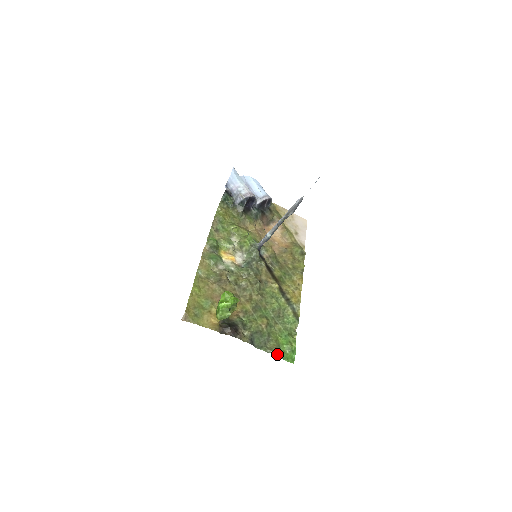
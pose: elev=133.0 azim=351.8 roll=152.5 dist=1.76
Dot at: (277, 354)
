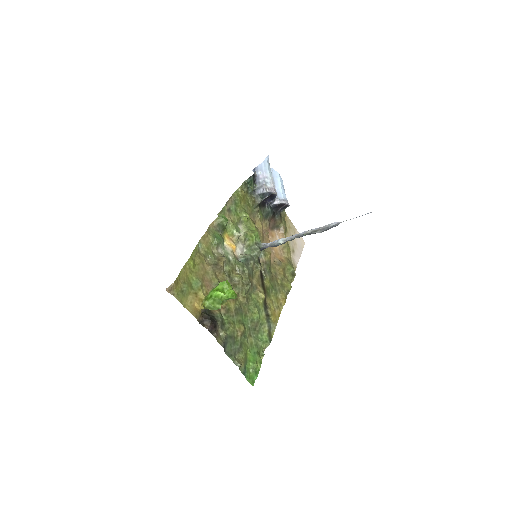
Dot at: (242, 369)
